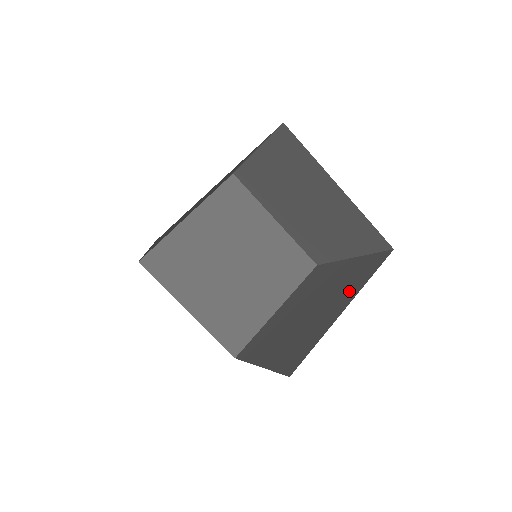
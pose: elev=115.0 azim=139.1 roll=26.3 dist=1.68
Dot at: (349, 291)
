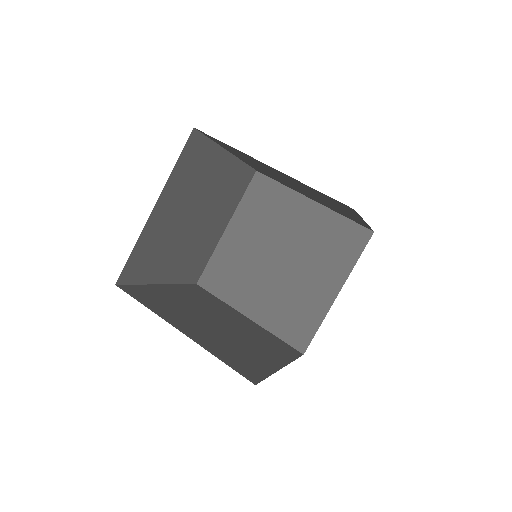
Dot at: (334, 268)
